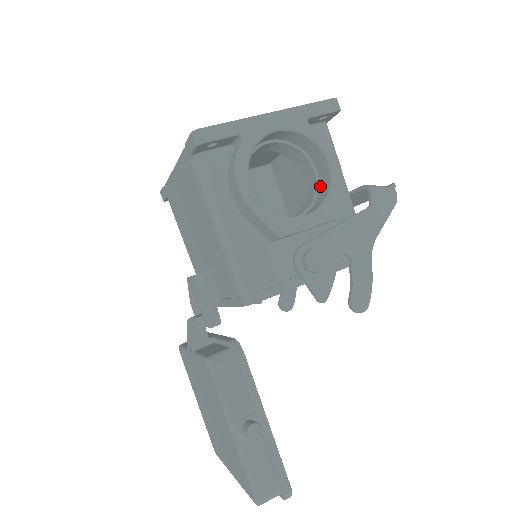
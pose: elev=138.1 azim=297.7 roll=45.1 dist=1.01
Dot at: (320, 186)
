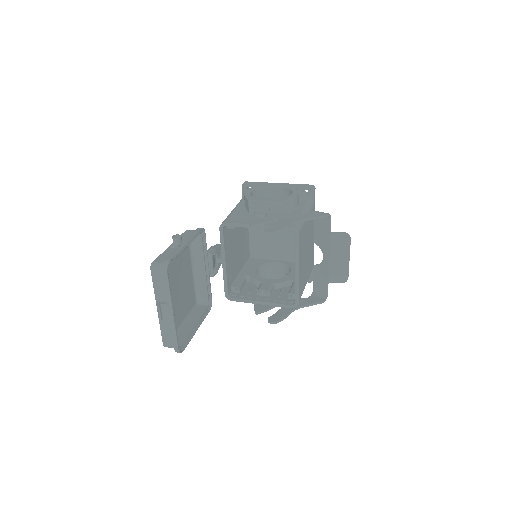
Dot at: occluded
